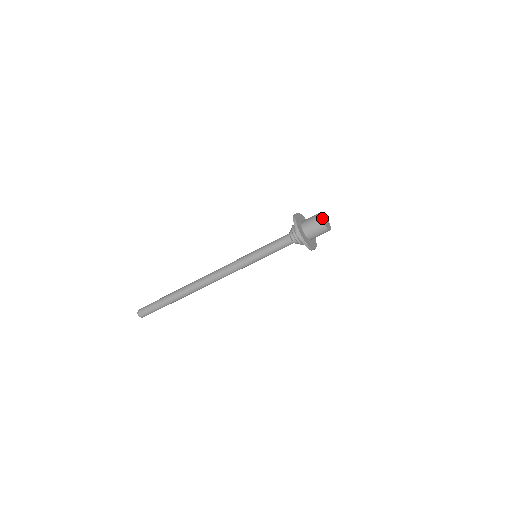
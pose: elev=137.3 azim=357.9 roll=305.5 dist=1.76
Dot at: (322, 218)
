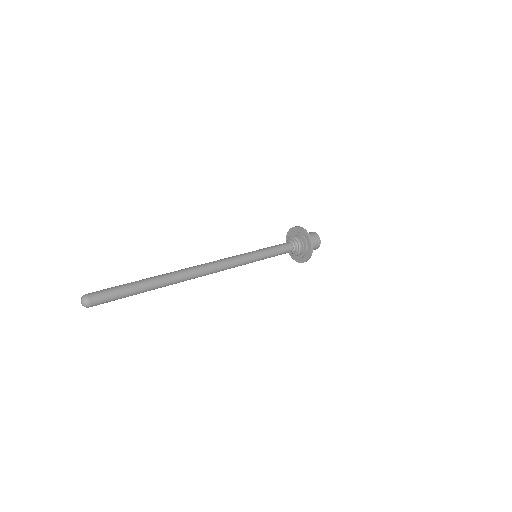
Dot at: (318, 237)
